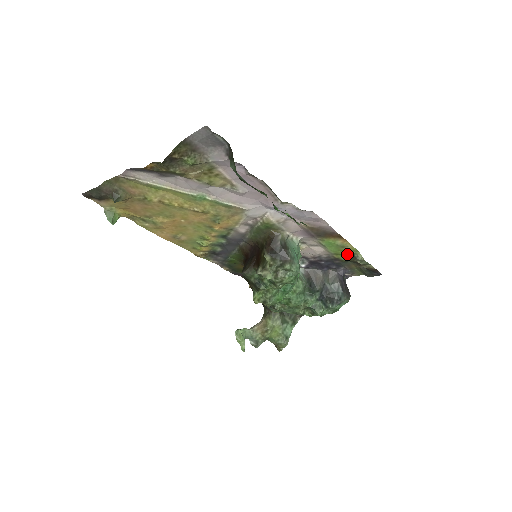
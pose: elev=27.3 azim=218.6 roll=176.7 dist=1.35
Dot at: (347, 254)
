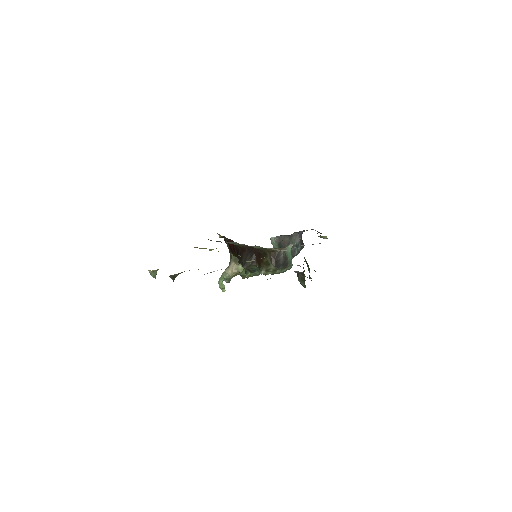
Dot at: occluded
